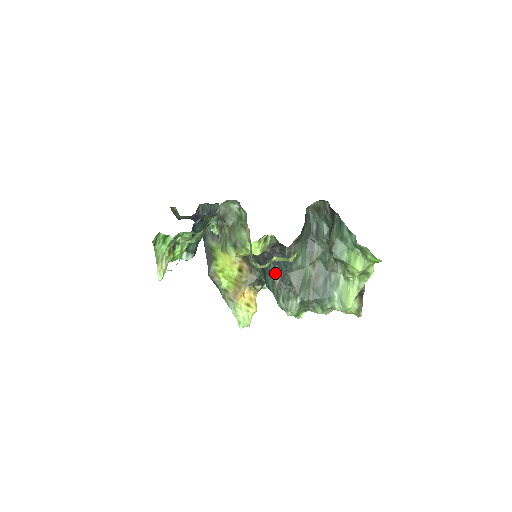
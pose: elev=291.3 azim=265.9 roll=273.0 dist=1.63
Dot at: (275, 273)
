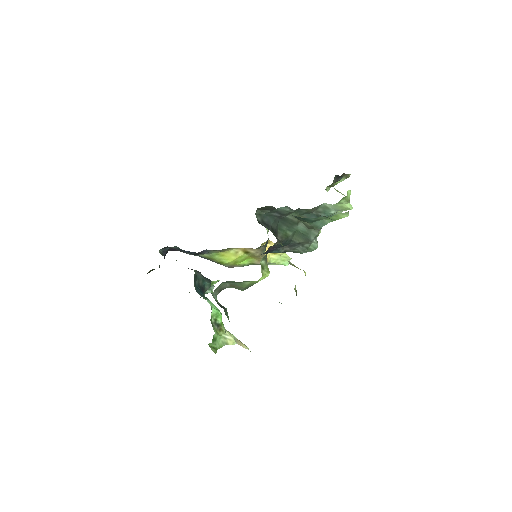
Dot at: (281, 250)
